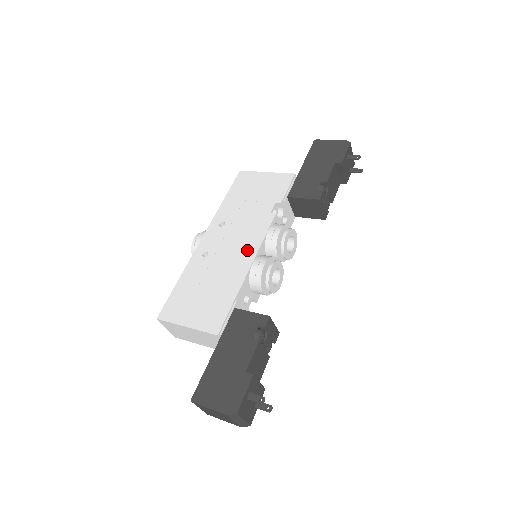
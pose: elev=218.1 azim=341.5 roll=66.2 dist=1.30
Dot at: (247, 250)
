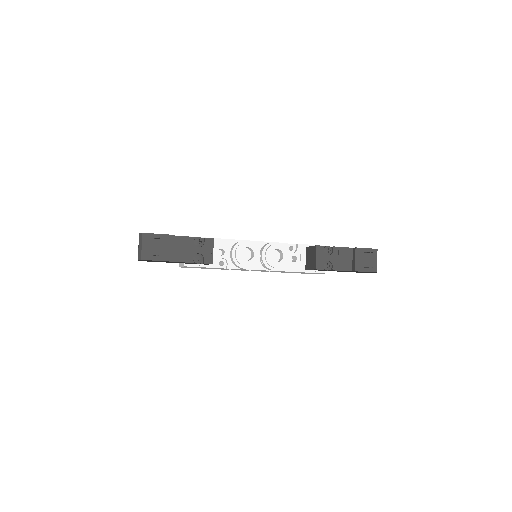
Dot at: occluded
